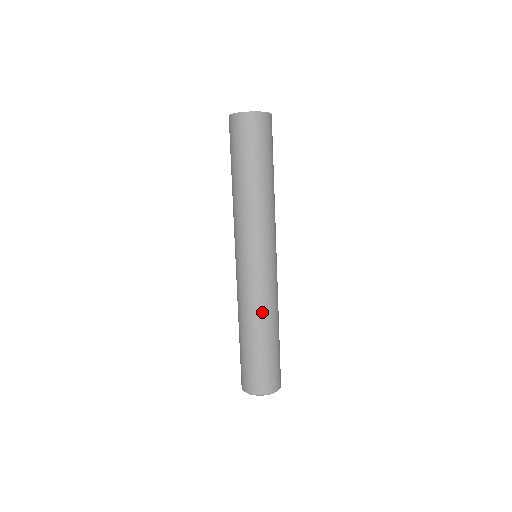
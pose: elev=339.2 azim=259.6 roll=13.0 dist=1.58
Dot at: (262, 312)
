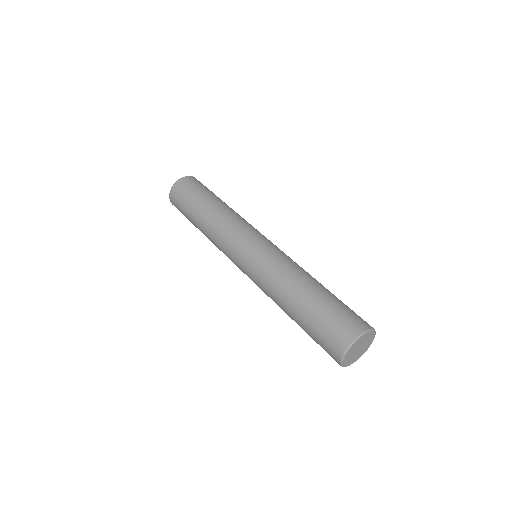
Dot at: (300, 269)
